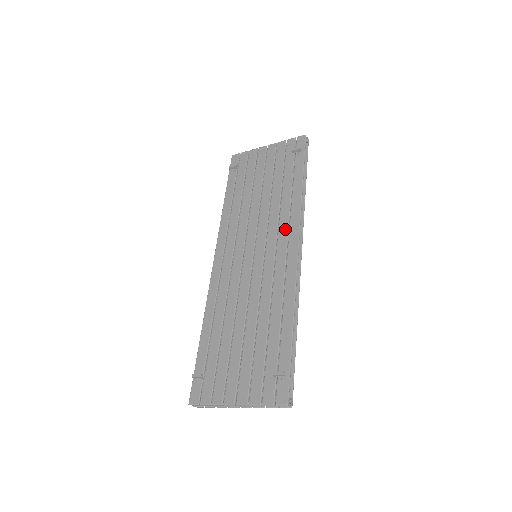
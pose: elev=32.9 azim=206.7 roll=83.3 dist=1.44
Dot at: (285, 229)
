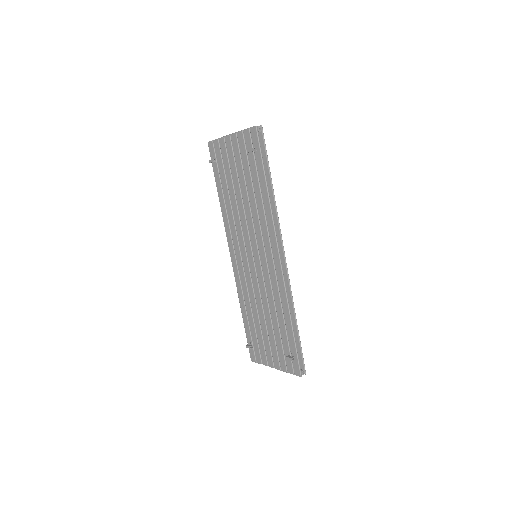
Dot at: (267, 238)
